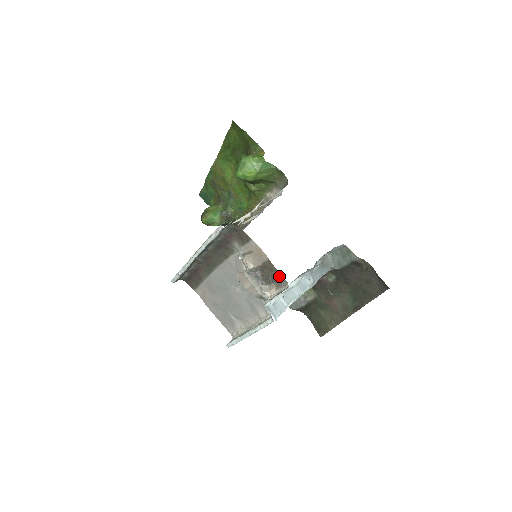
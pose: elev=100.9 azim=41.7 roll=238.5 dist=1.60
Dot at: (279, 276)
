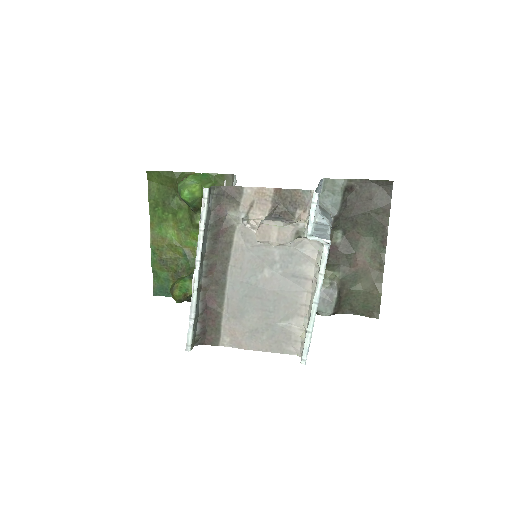
Dot at: (297, 194)
